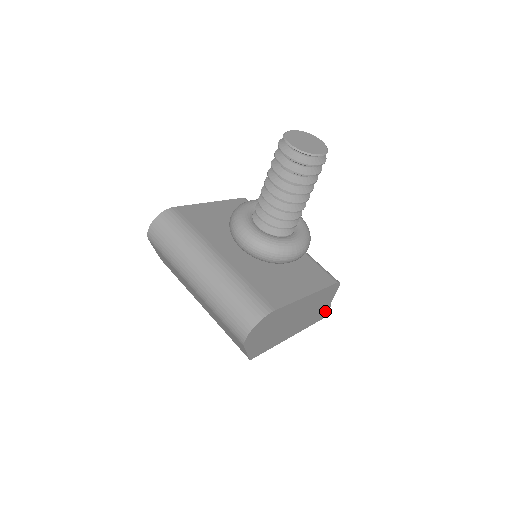
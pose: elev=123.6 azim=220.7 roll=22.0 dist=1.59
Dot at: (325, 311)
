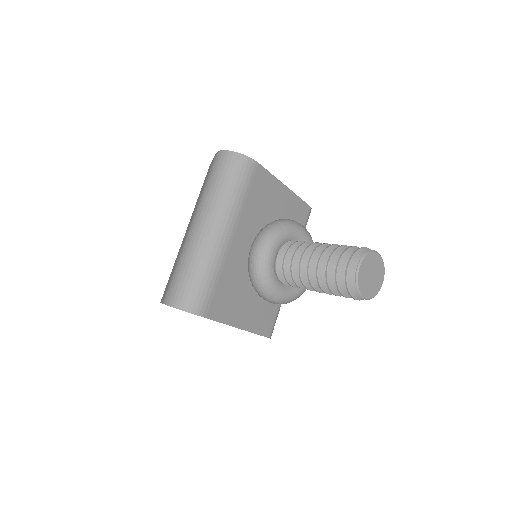
Dot at: occluded
